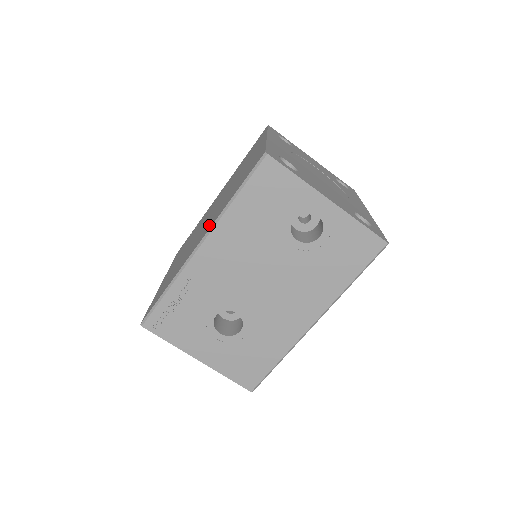
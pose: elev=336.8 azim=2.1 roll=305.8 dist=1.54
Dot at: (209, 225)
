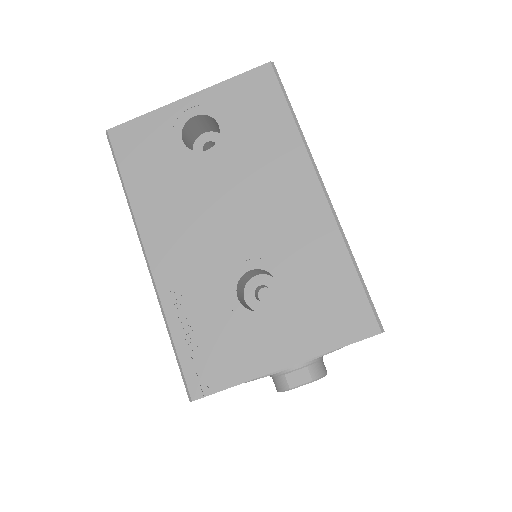
Dot at: occluded
